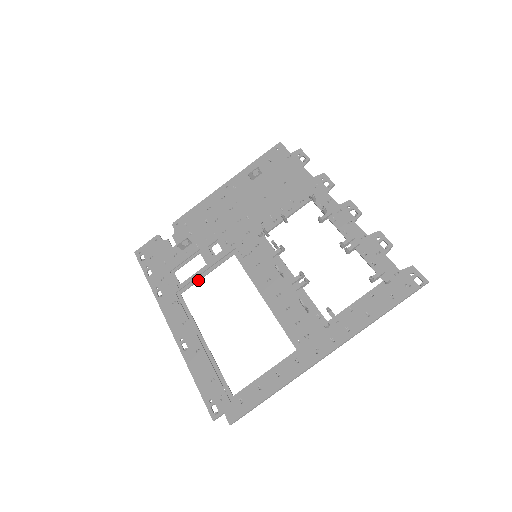
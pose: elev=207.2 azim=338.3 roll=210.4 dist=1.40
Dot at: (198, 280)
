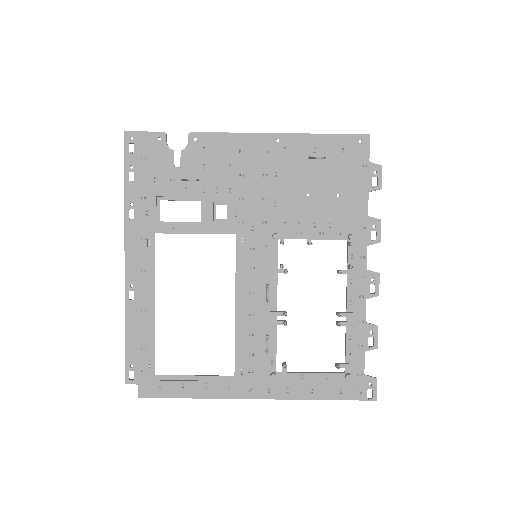
Dot at: (182, 233)
